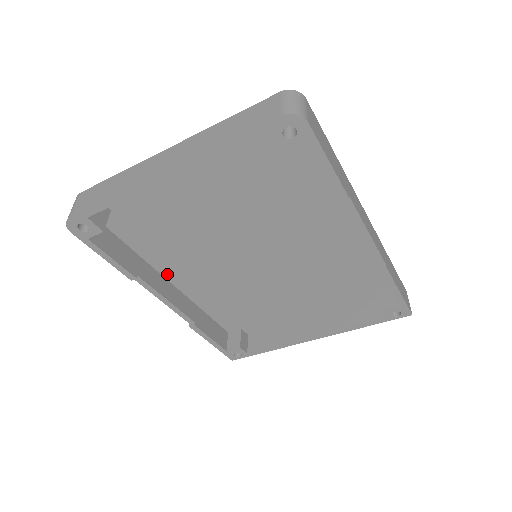
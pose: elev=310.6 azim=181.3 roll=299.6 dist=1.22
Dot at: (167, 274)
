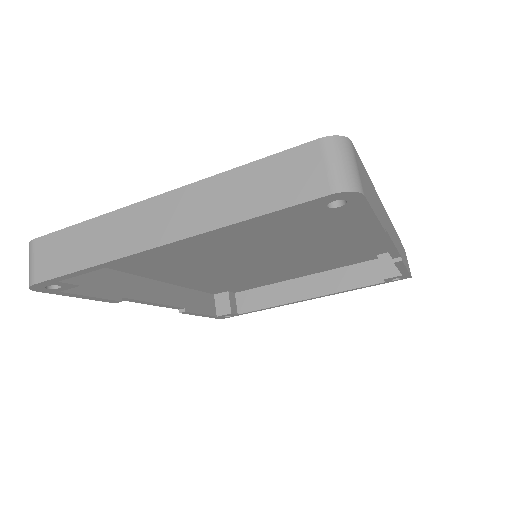
Dot at: (150, 276)
